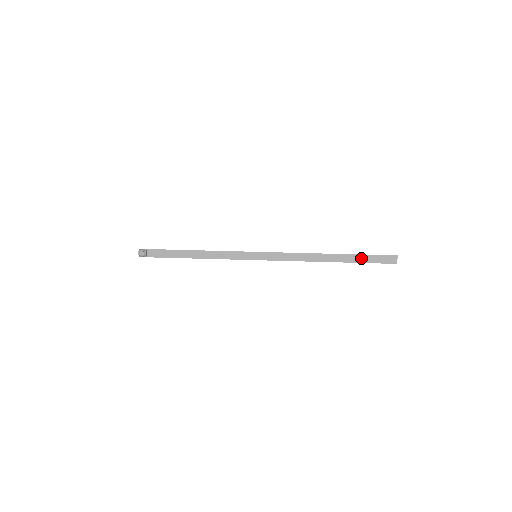
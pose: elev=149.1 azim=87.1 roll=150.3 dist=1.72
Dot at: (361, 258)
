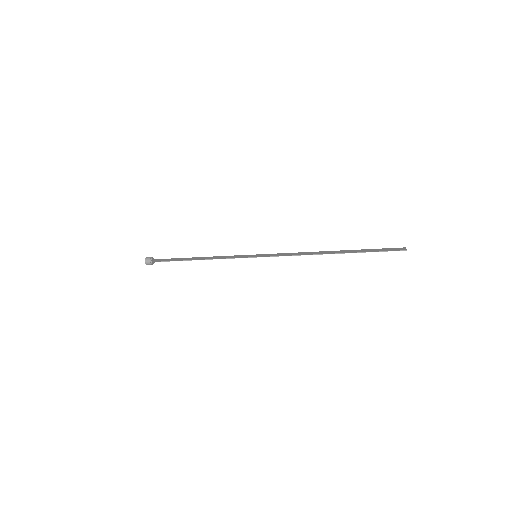
Dot at: (366, 250)
